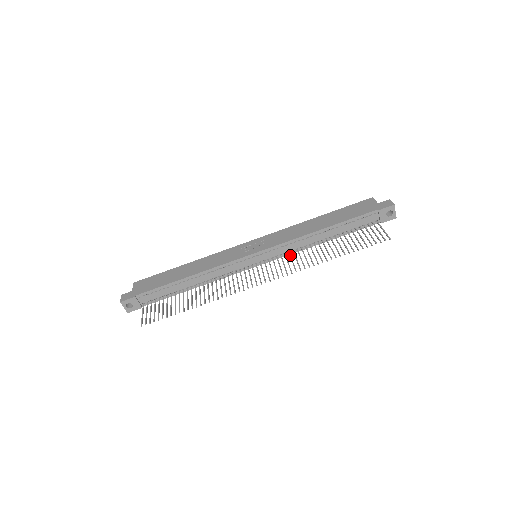
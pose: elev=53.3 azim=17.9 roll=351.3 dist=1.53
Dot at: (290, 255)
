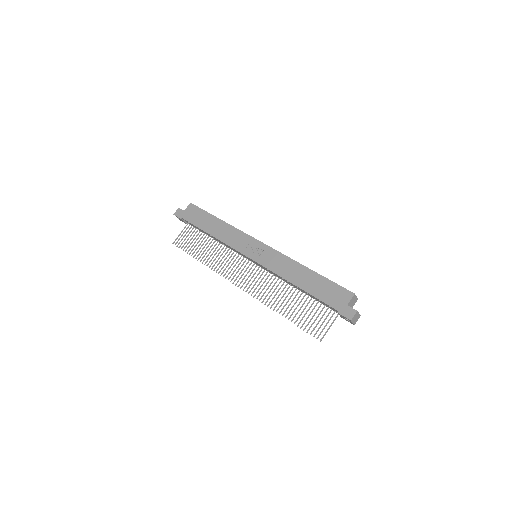
Dot at: (270, 279)
